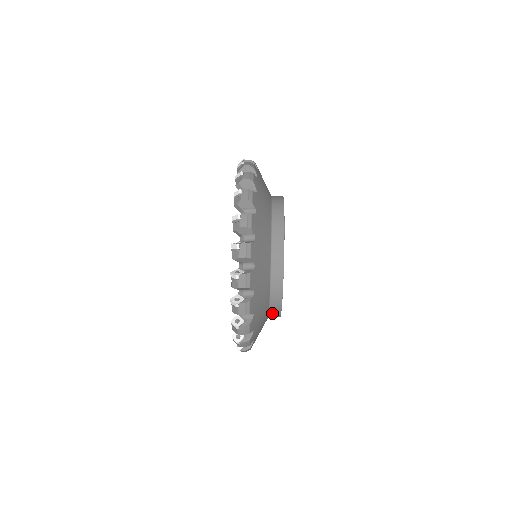
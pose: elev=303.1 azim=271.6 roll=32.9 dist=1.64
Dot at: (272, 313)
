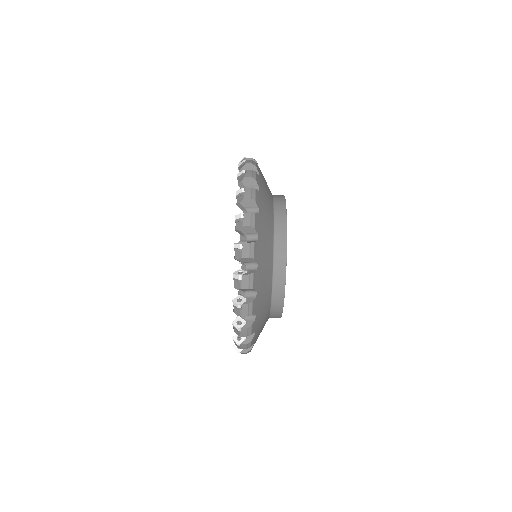
Dot at: (272, 317)
